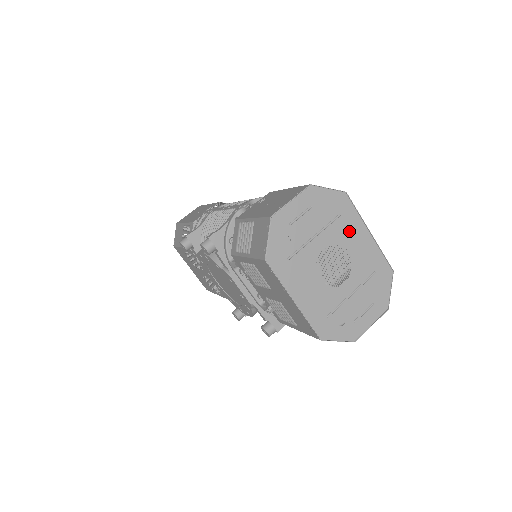
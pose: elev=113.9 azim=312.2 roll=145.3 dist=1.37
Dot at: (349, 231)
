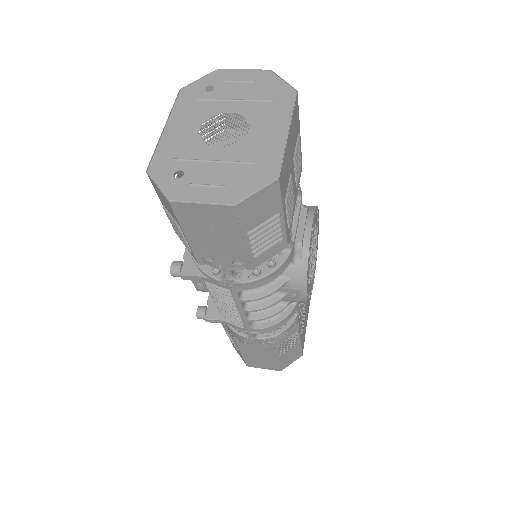
Dot at: (269, 117)
